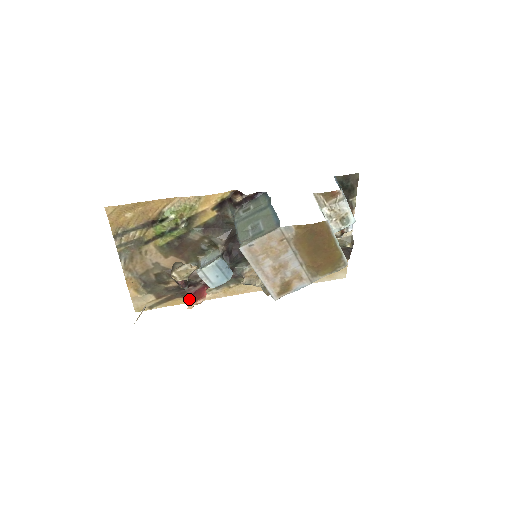
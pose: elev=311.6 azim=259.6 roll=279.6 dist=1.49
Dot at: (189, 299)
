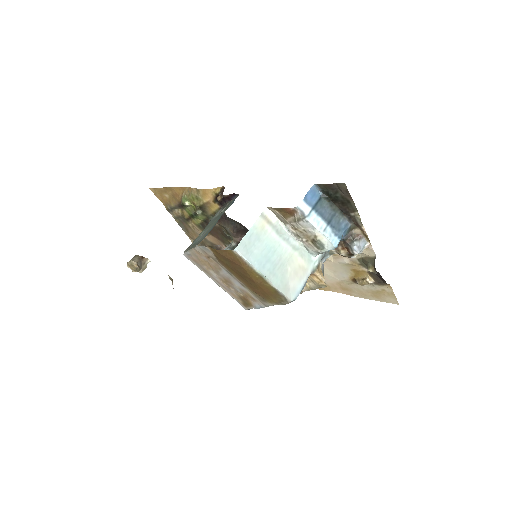
Dot at: occluded
